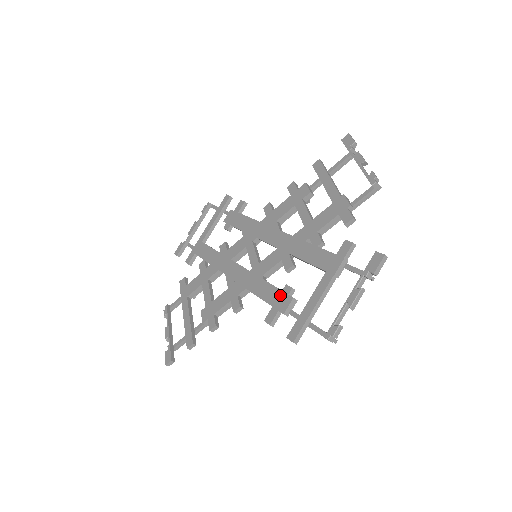
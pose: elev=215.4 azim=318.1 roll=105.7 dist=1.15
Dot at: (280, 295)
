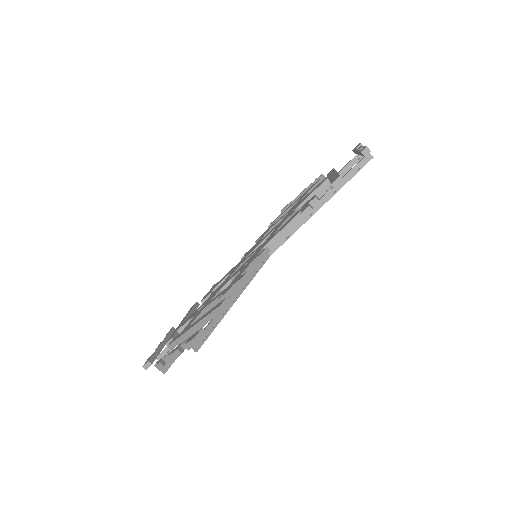
Dot at: (302, 207)
